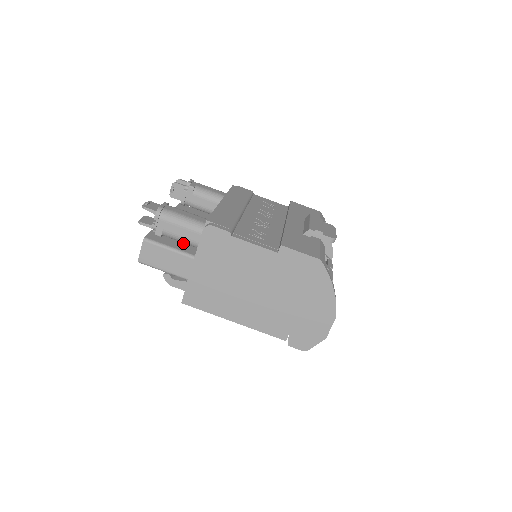
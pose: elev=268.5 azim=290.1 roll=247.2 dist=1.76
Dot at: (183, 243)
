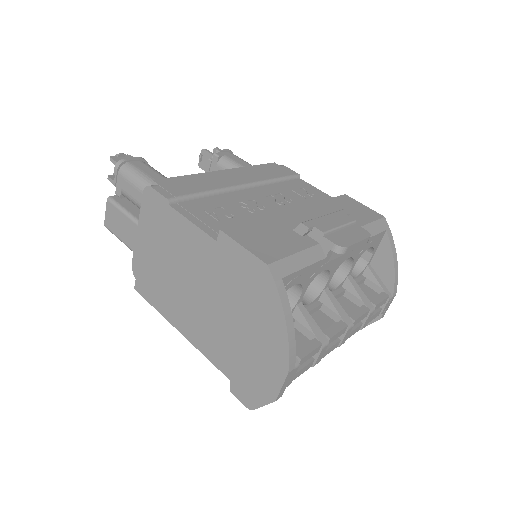
Dot at: occluded
